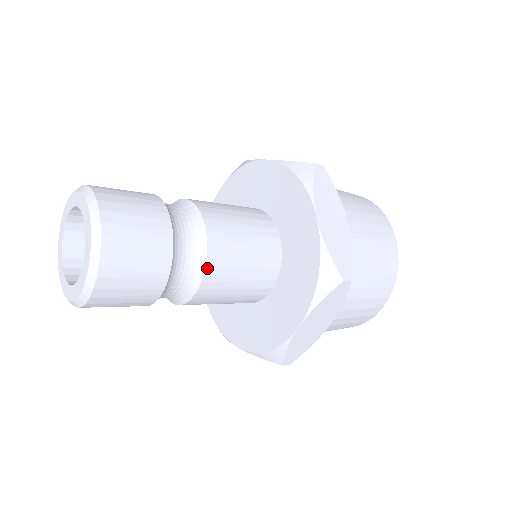
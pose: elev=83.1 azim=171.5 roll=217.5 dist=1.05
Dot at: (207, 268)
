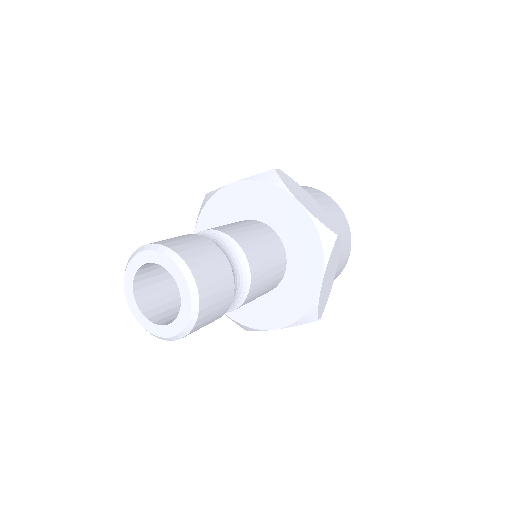
Dot at: (240, 306)
